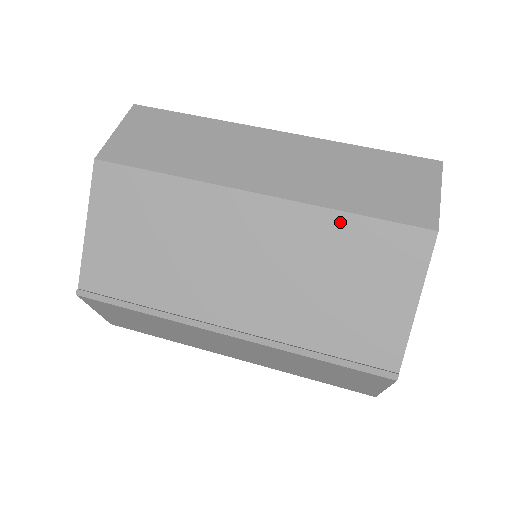
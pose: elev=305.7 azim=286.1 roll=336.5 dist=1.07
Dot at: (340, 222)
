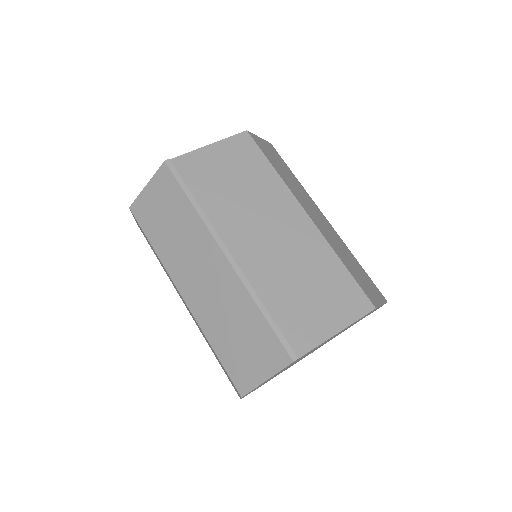
Dot at: (335, 262)
